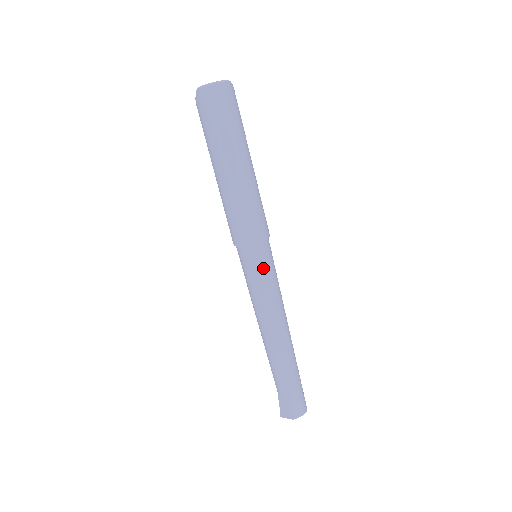
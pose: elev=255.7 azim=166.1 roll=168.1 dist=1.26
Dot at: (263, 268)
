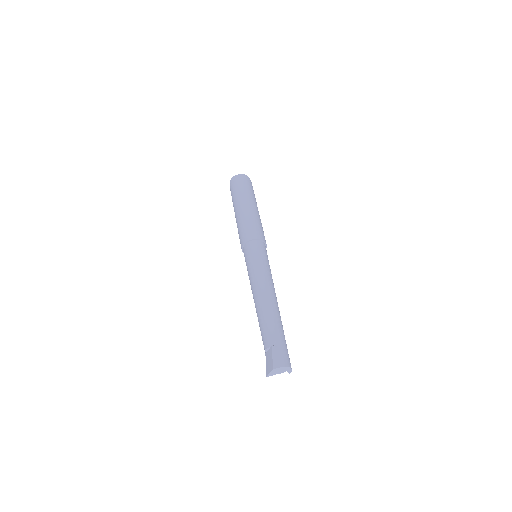
Dot at: (255, 254)
